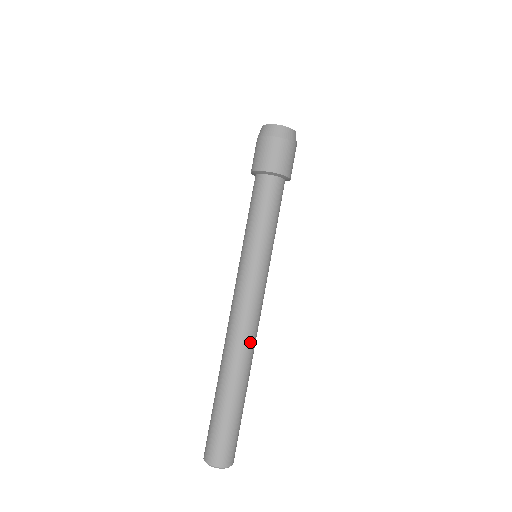
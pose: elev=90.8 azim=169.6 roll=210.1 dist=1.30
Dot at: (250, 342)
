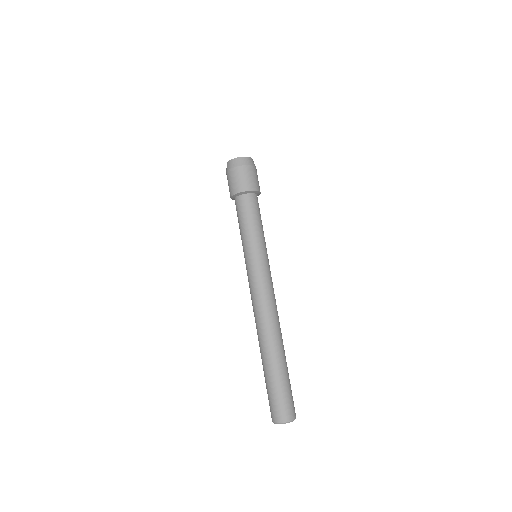
Dot at: (277, 319)
